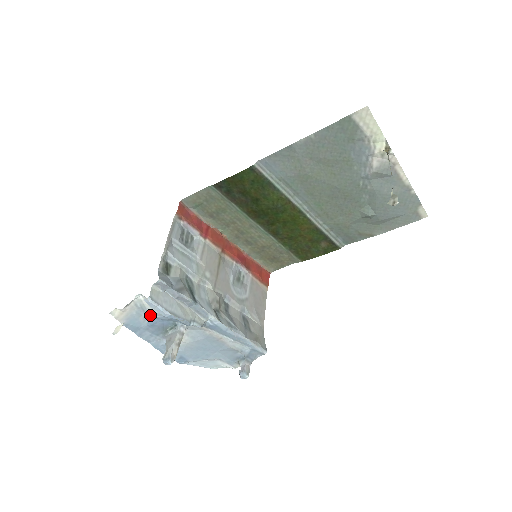
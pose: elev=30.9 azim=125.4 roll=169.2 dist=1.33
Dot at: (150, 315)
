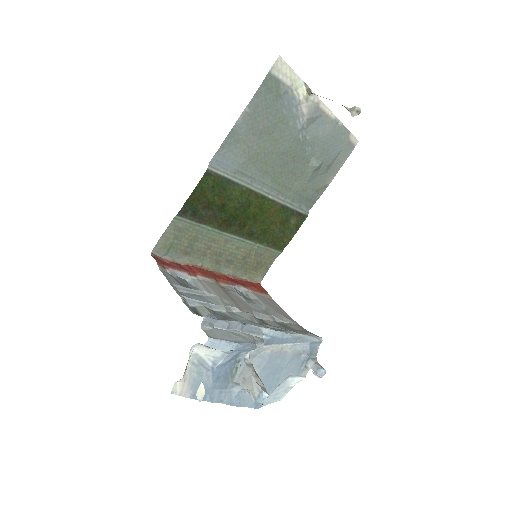
Dot at: (211, 367)
